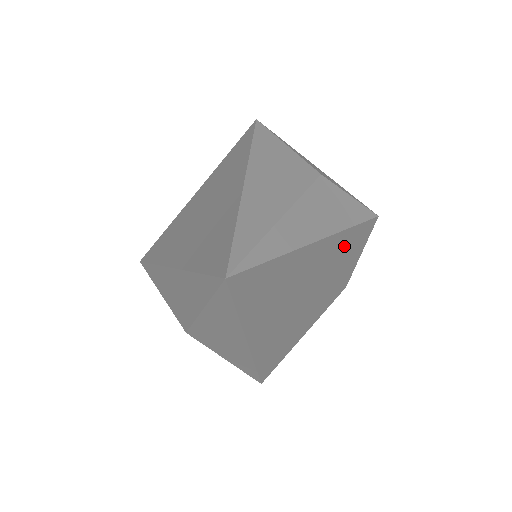
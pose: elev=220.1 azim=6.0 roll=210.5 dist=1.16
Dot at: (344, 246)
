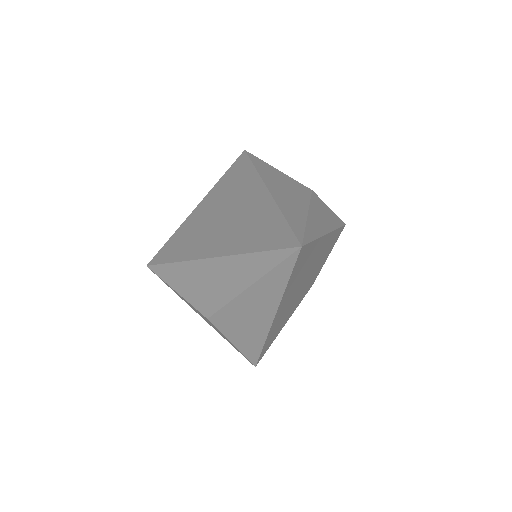
Dot at: (329, 244)
